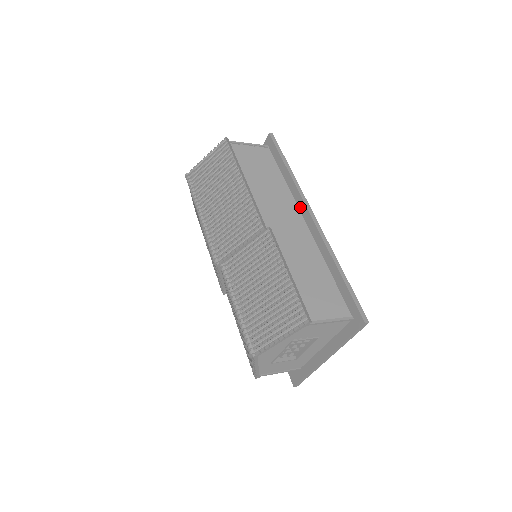
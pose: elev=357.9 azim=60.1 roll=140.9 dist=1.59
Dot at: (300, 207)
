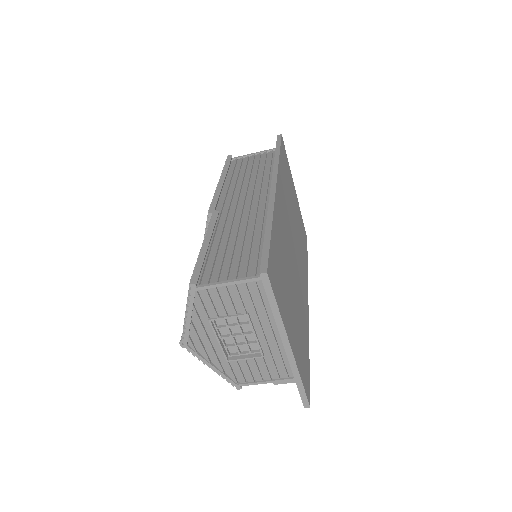
Dot at: occluded
